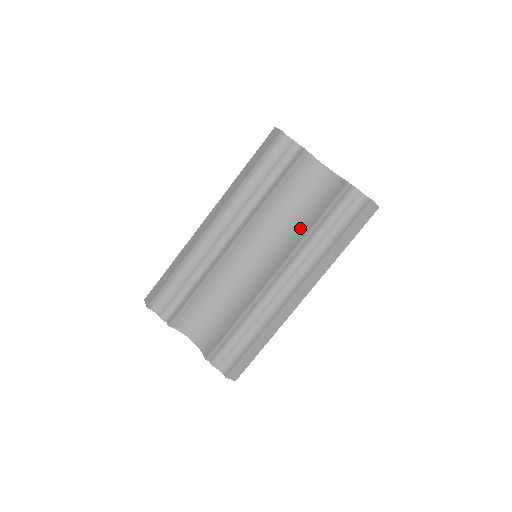
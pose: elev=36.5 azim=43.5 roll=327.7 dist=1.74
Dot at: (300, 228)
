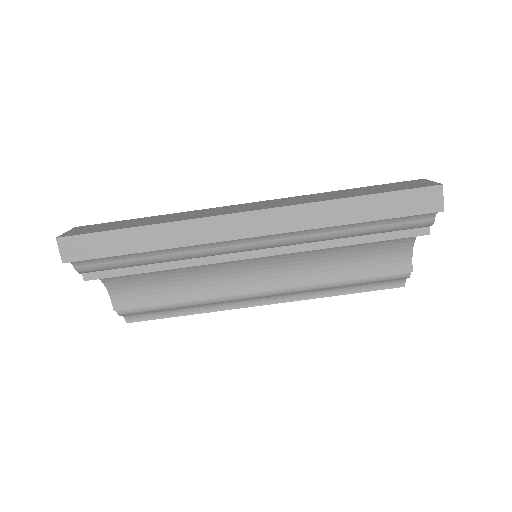
Dot at: (328, 268)
